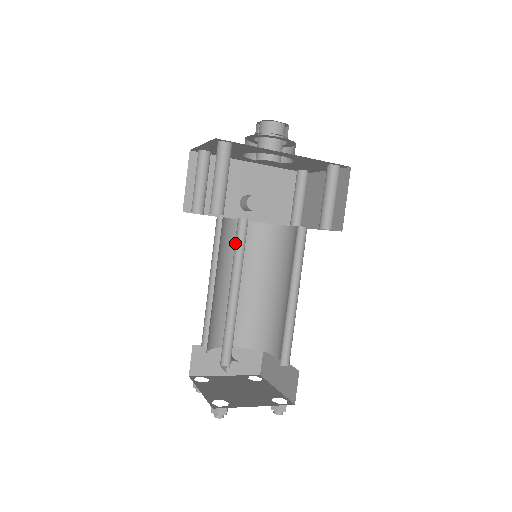
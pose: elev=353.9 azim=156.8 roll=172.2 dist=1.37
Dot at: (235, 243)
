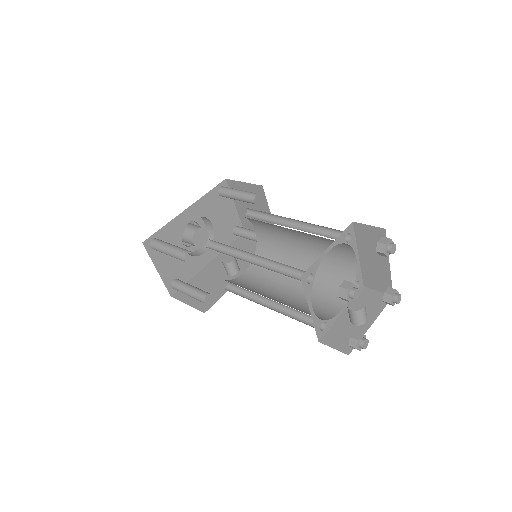
Dot at: occluded
